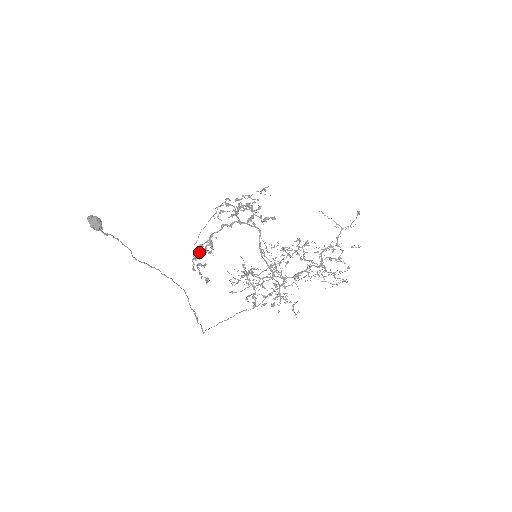
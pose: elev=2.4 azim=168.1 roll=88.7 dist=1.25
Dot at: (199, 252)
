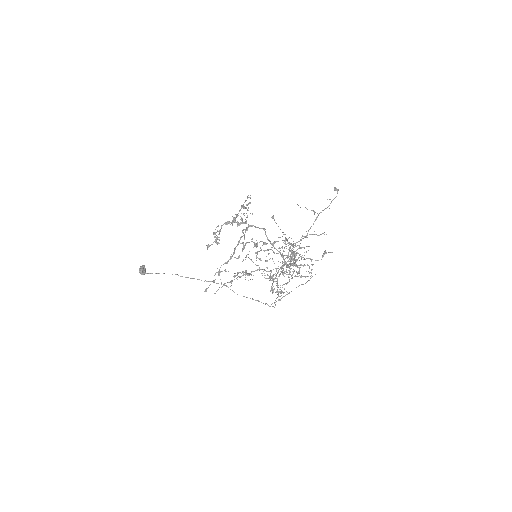
Dot at: (231, 256)
